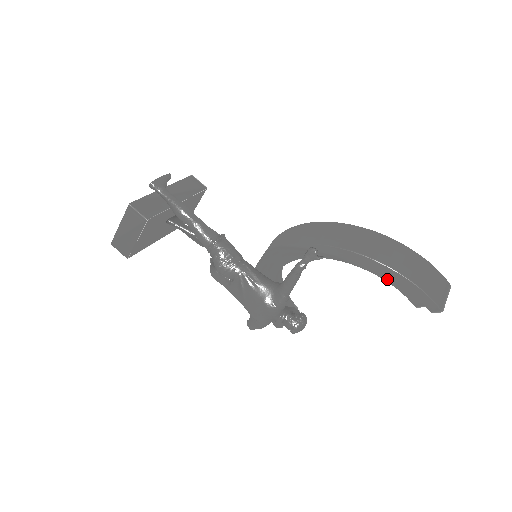
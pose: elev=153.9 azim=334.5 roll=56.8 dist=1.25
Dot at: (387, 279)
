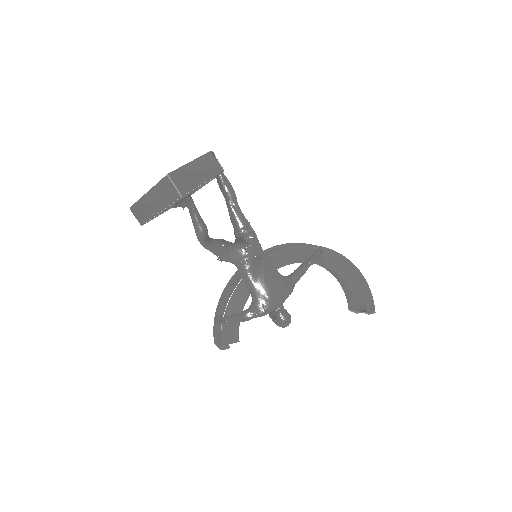
Dot at: (351, 286)
